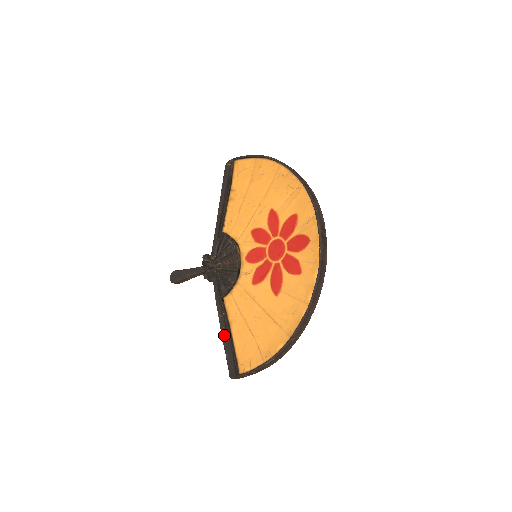
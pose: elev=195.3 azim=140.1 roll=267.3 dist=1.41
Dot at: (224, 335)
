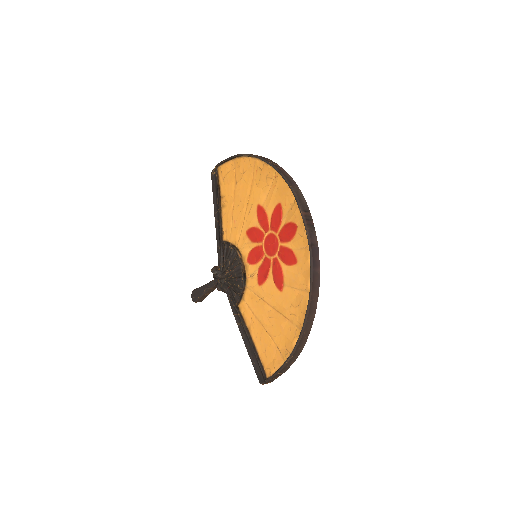
Dot at: (246, 342)
